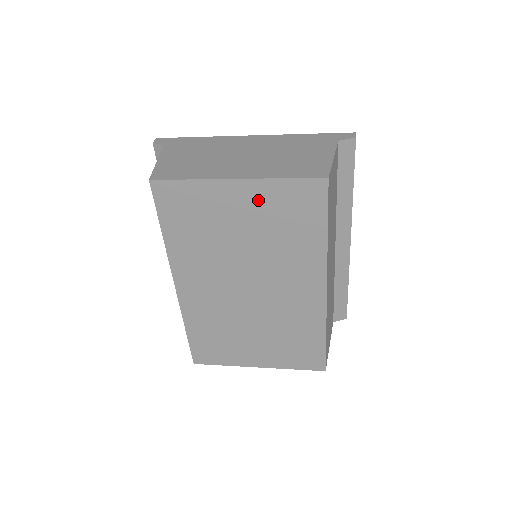
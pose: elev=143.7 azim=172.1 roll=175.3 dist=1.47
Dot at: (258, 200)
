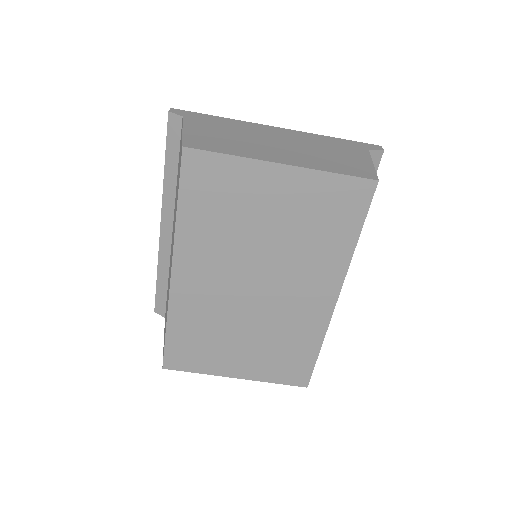
Dot at: (298, 192)
